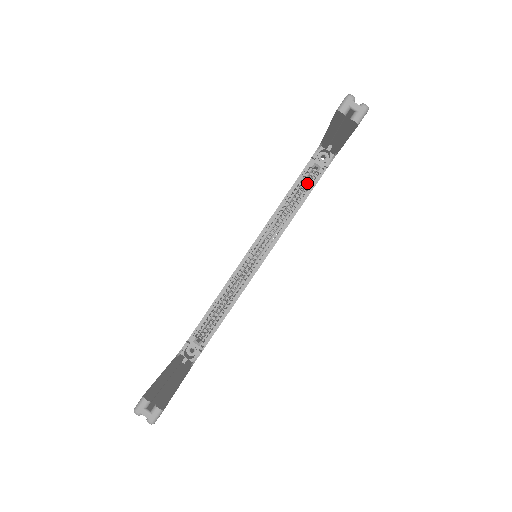
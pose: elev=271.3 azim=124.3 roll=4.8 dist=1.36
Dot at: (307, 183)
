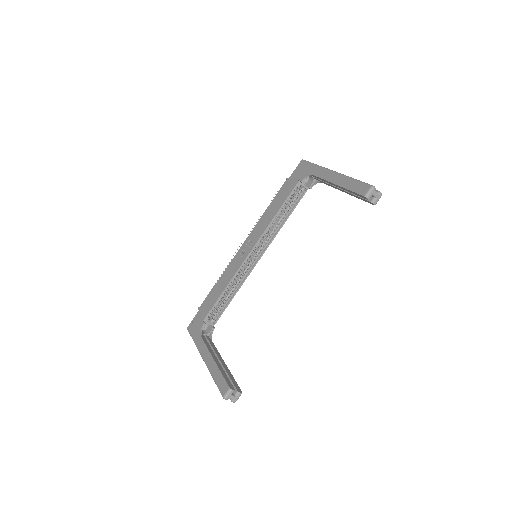
Dot at: occluded
